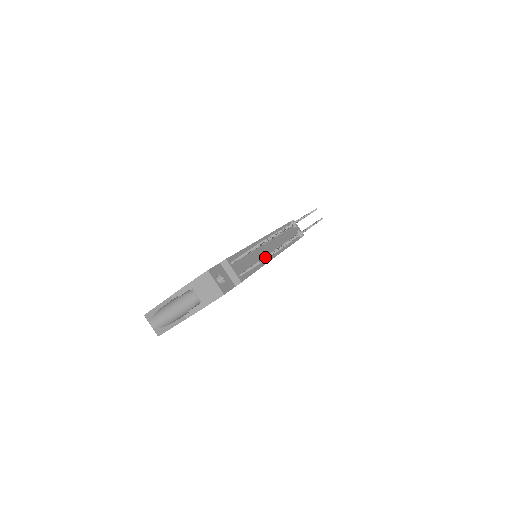
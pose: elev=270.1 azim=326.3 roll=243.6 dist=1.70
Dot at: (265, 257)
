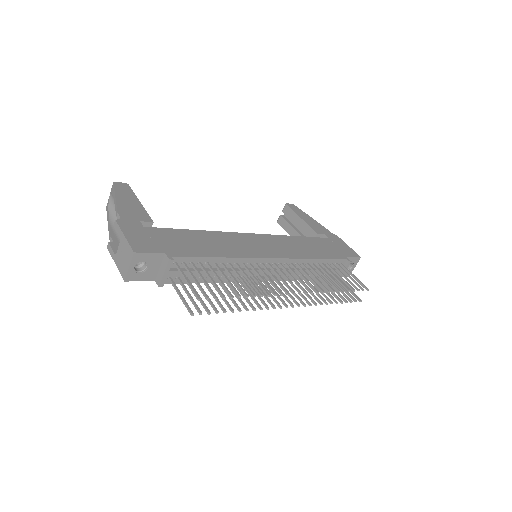
Dot at: (200, 299)
